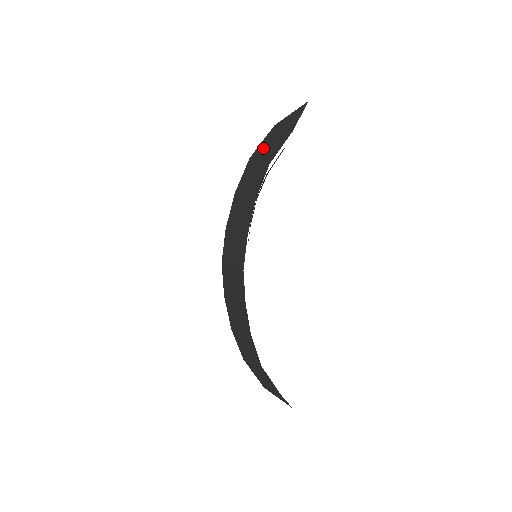
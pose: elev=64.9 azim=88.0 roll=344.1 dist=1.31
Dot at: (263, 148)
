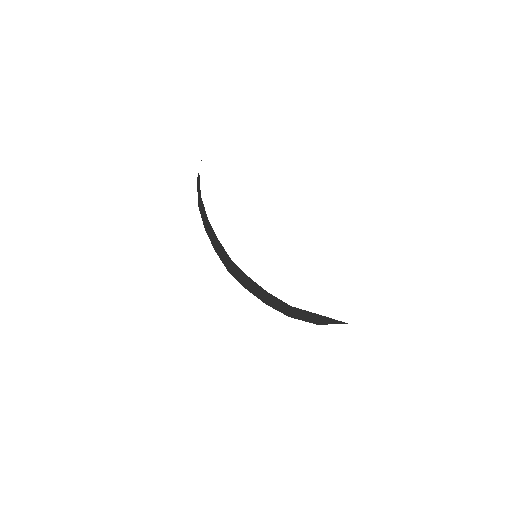
Dot at: (198, 194)
